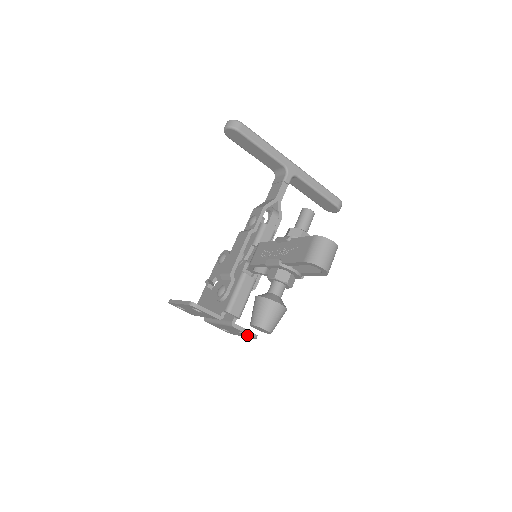
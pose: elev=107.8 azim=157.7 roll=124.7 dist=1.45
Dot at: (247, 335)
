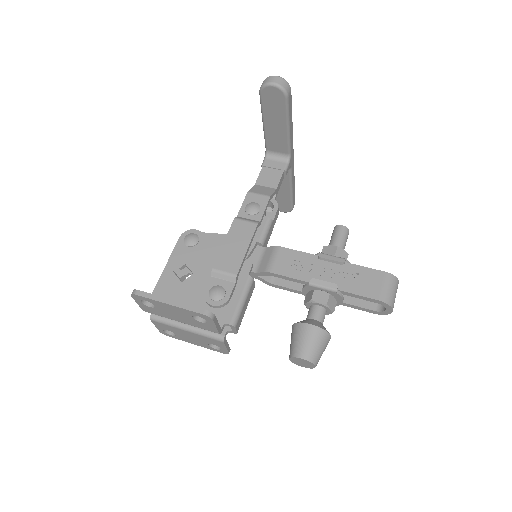
Dot at: (215, 347)
